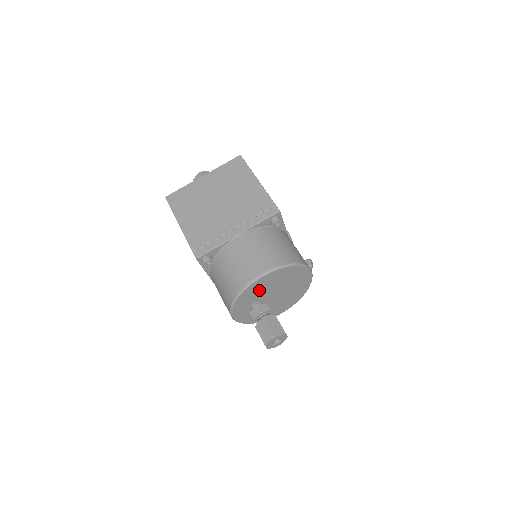
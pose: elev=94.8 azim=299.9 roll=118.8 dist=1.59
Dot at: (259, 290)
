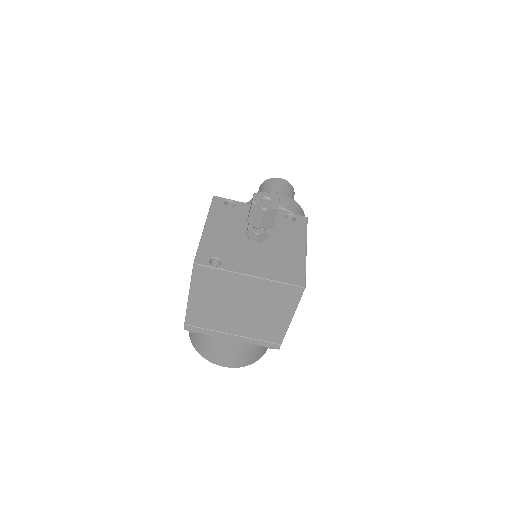
Dot at: occluded
